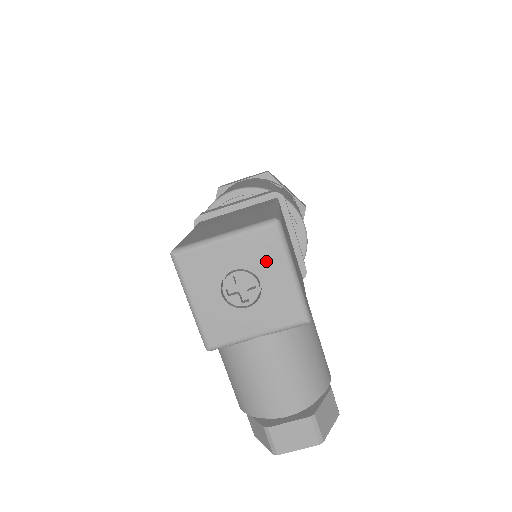
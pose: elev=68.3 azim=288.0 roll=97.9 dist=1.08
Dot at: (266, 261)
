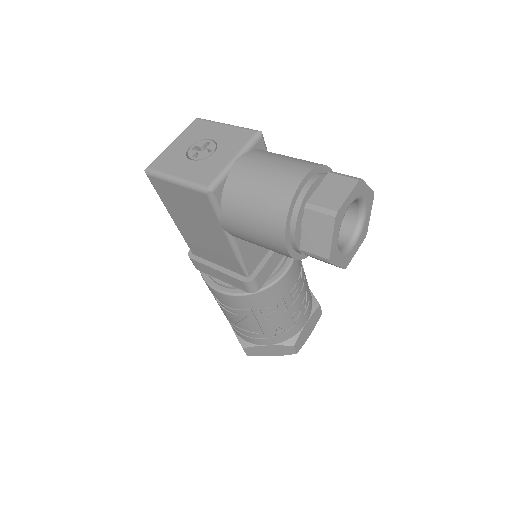
Dot at: (205, 131)
